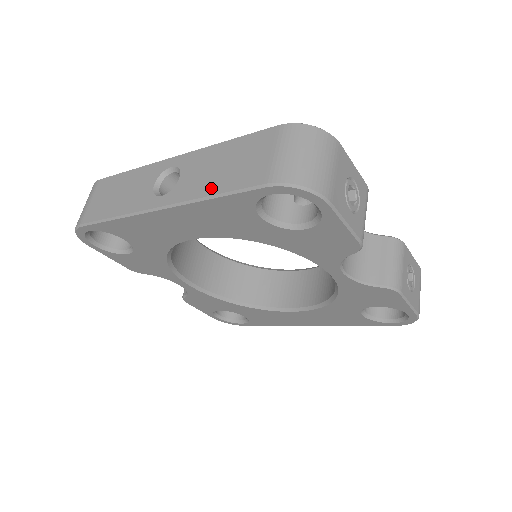
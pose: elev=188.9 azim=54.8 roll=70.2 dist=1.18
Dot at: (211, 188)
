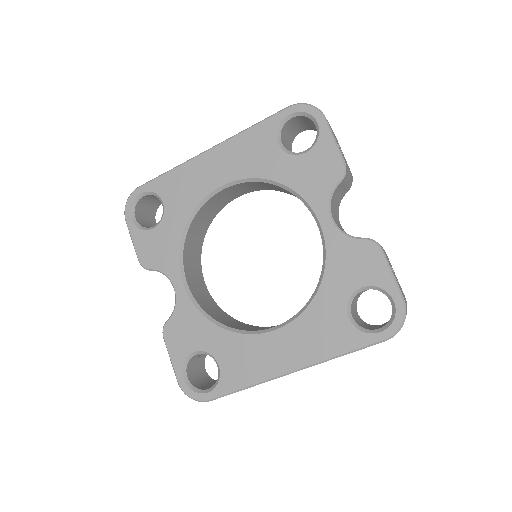
Dot at: occluded
